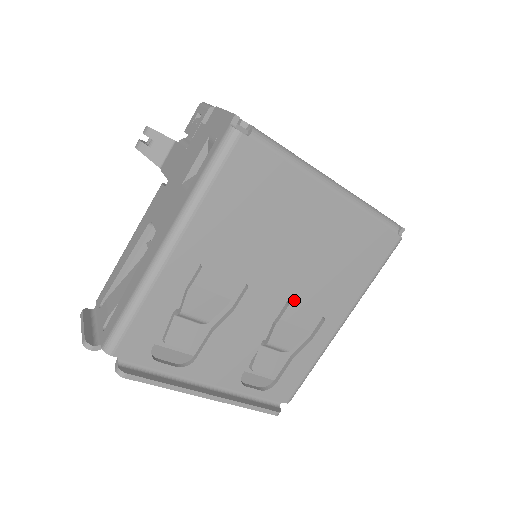
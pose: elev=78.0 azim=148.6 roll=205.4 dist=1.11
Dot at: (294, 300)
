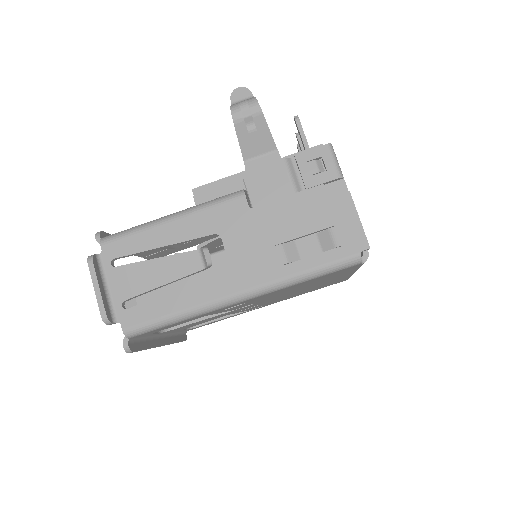
Dot at: occluded
